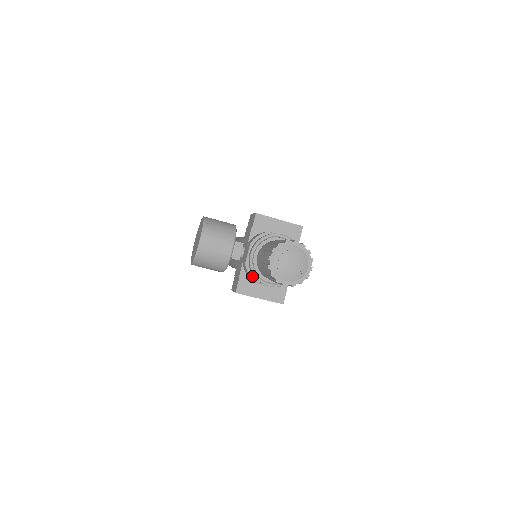
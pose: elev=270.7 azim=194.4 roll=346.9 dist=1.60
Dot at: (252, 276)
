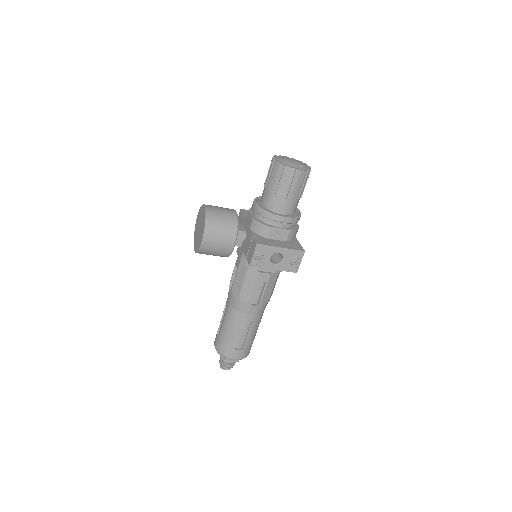
Dot at: (264, 224)
